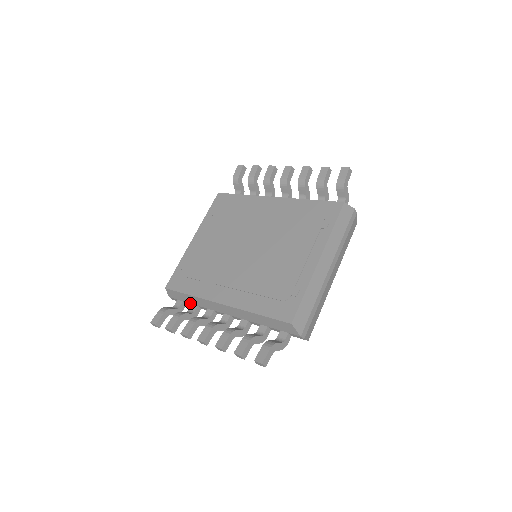
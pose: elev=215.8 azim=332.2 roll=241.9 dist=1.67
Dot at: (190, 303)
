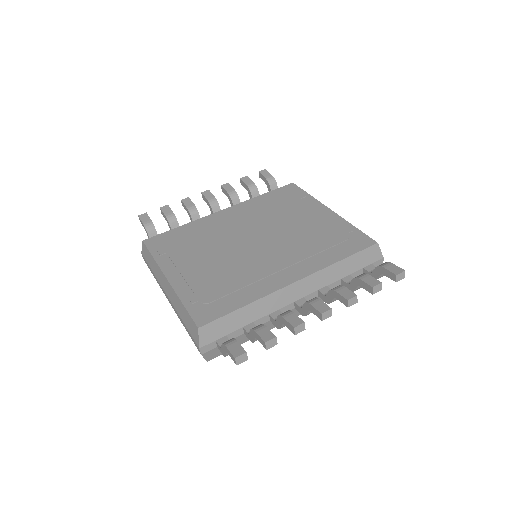
Dot at: (240, 328)
